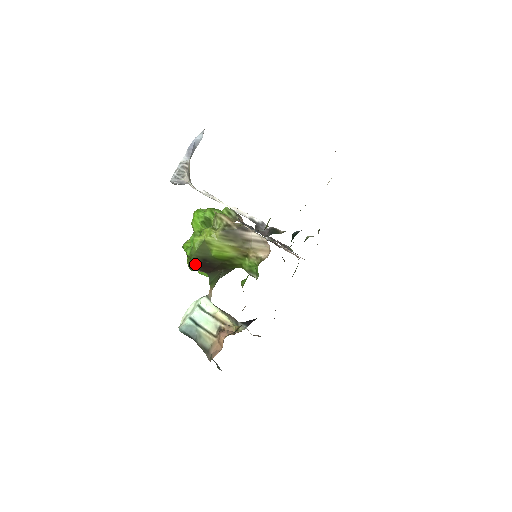
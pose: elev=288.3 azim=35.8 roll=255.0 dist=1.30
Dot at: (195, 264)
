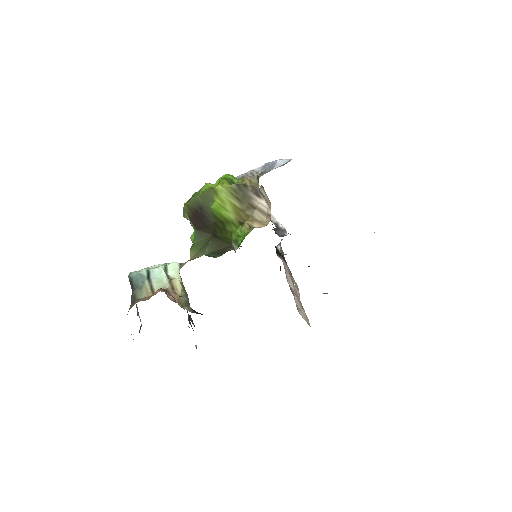
Dot at: (190, 209)
